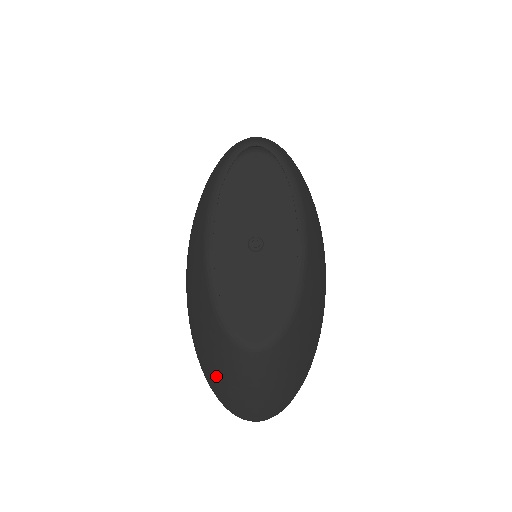
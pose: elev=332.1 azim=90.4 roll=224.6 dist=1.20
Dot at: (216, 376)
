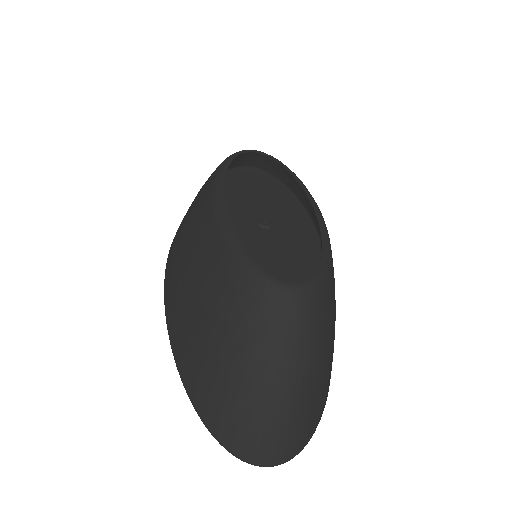
Dot at: (224, 369)
